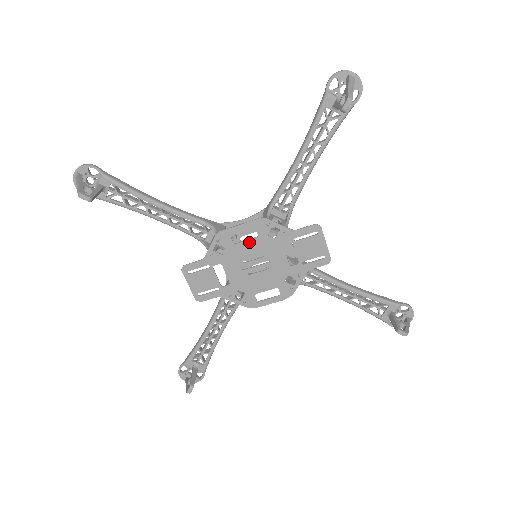
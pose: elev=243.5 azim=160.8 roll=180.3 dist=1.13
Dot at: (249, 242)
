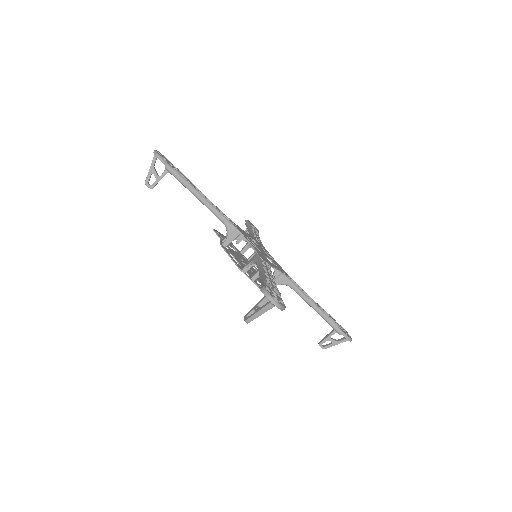
Dot at: (238, 262)
